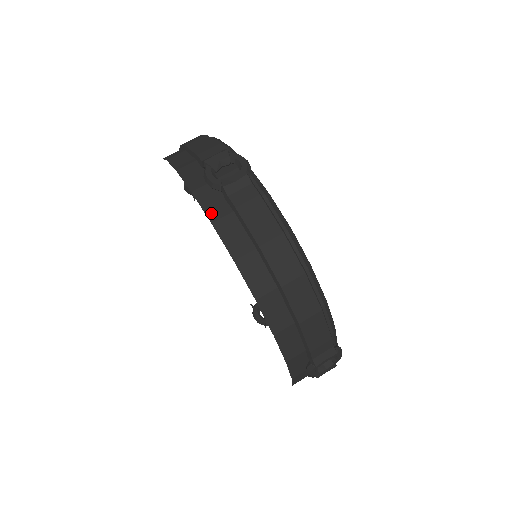
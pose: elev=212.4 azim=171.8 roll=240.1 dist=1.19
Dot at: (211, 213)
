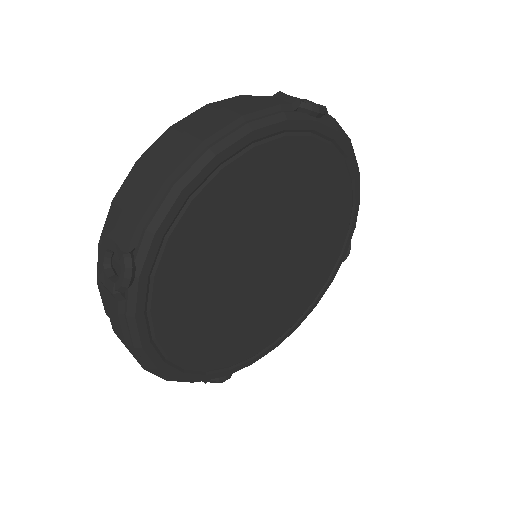
Dot at: occluded
